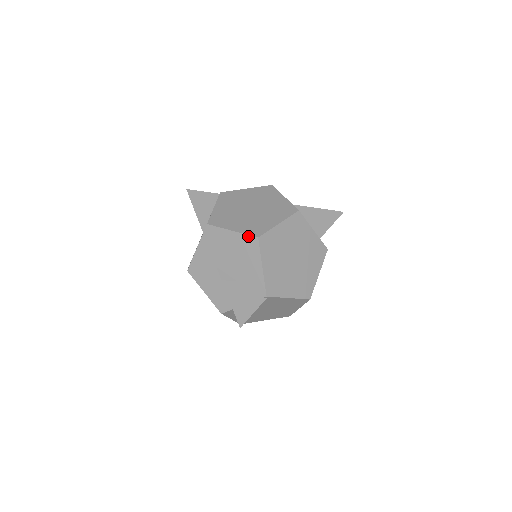
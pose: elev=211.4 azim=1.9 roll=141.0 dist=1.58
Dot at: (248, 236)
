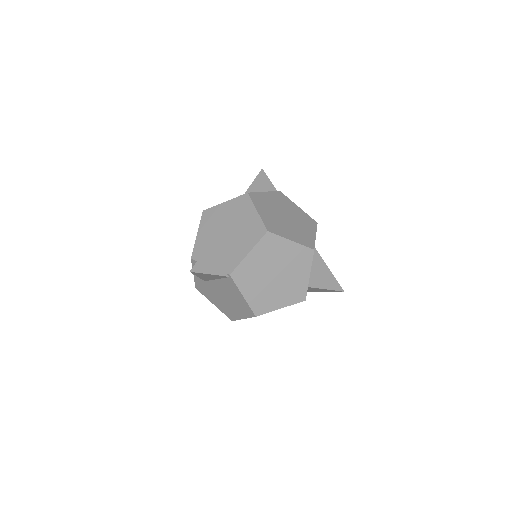
Dot at: (263, 224)
